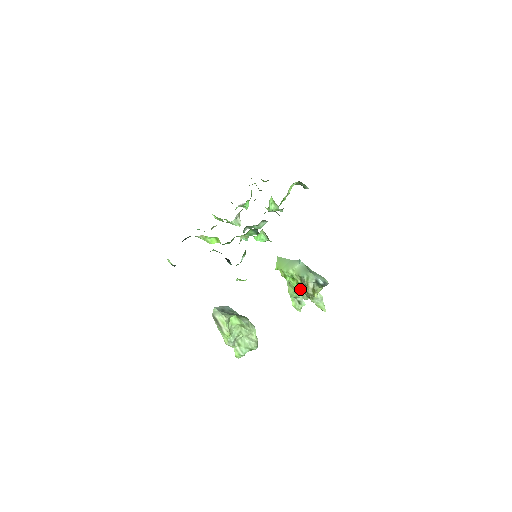
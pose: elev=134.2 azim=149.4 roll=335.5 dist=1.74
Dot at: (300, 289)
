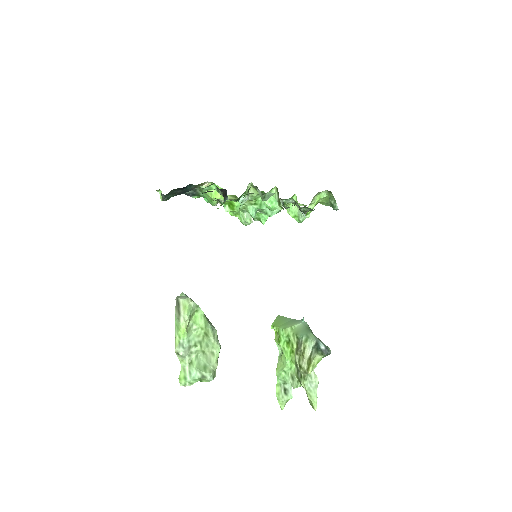
Dot at: (292, 366)
